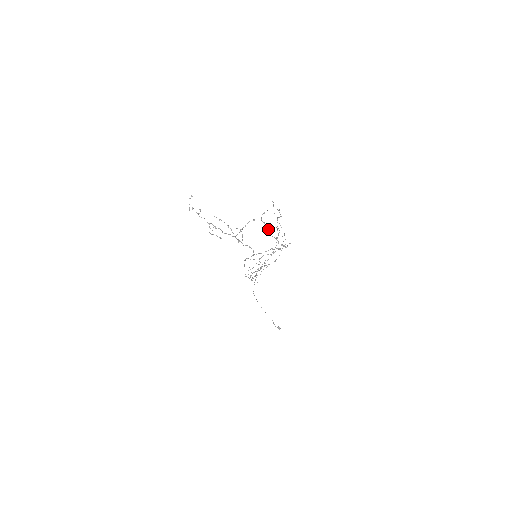
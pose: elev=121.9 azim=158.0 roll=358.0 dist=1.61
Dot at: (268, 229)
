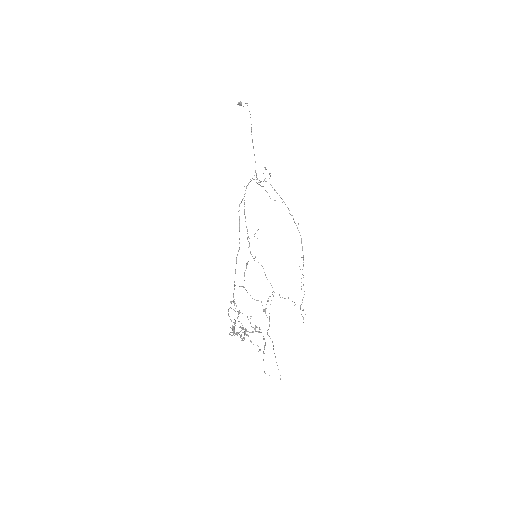
Dot at: occluded
